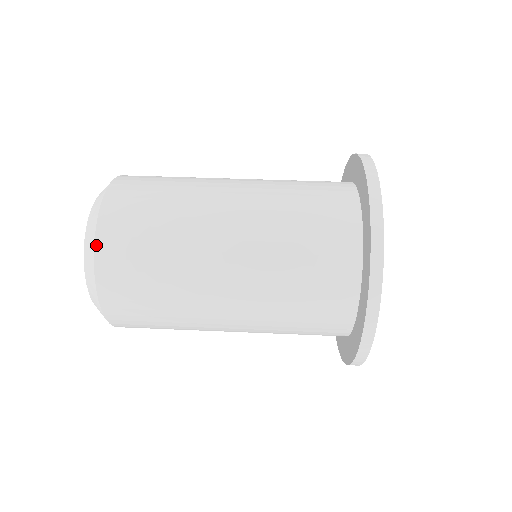
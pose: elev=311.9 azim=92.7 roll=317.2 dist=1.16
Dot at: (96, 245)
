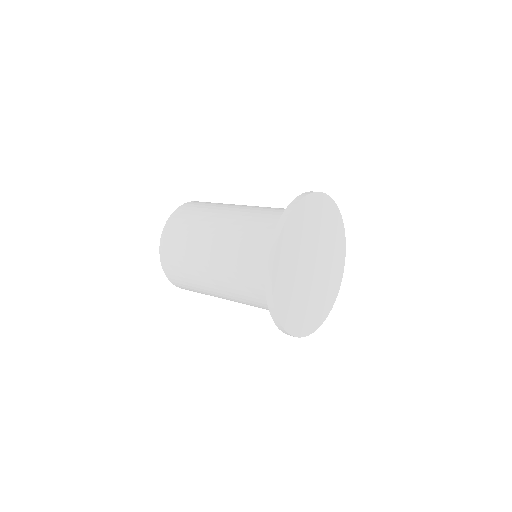
Dot at: (181, 206)
